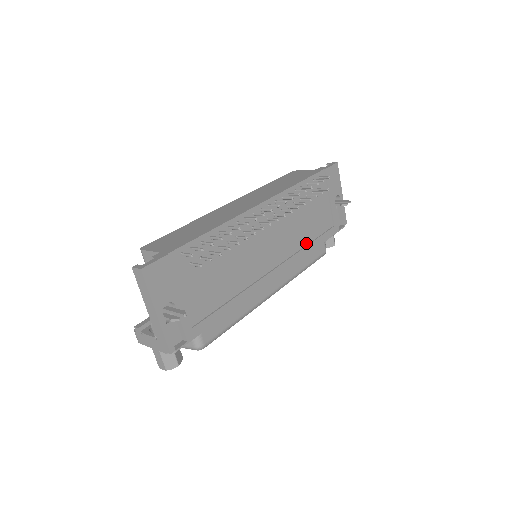
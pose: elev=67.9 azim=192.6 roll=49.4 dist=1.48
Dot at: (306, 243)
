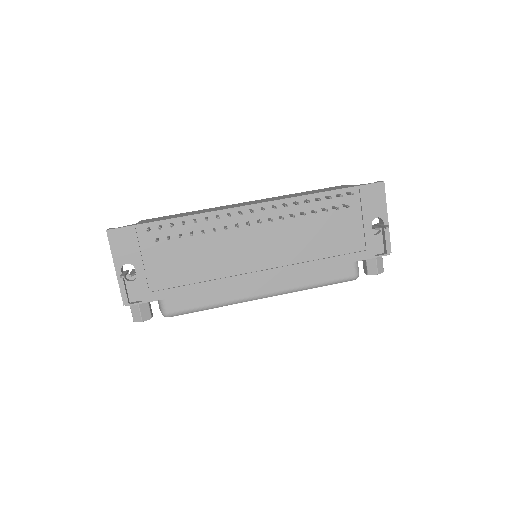
Dot at: (315, 258)
